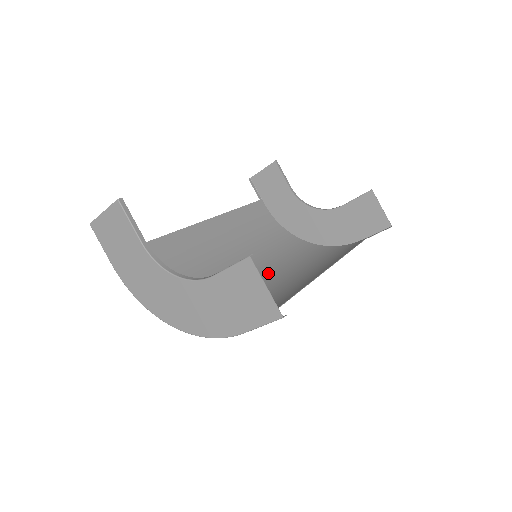
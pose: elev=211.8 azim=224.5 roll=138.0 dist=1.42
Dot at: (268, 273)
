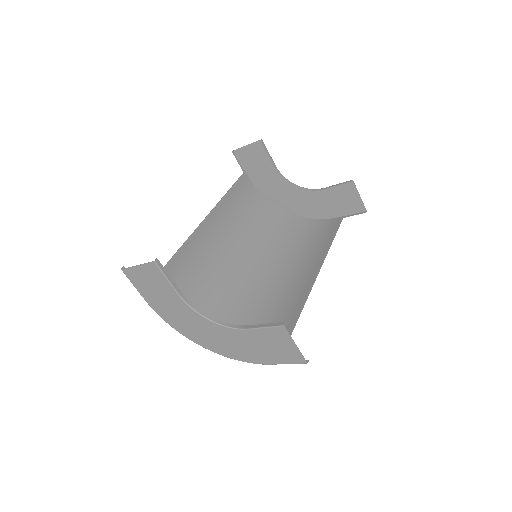
Dot at: (264, 265)
